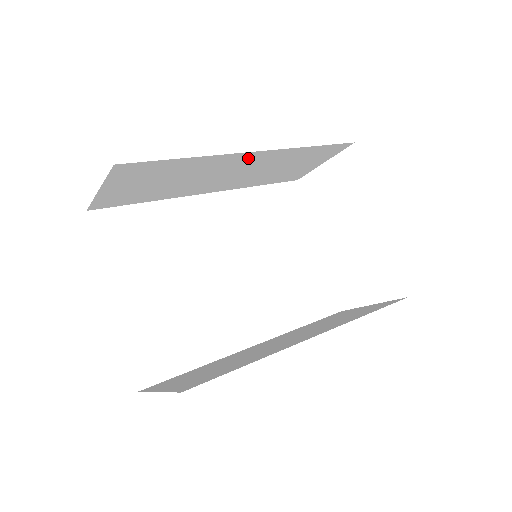
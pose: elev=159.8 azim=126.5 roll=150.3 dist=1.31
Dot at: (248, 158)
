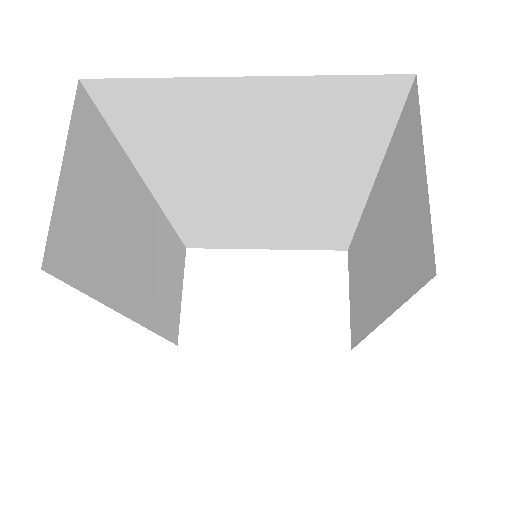
Dot at: (148, 210)
